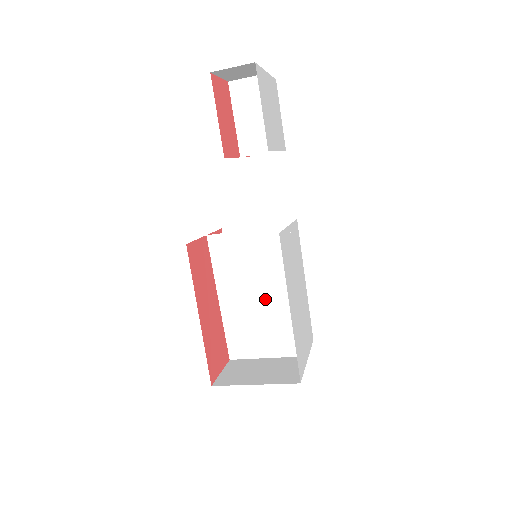
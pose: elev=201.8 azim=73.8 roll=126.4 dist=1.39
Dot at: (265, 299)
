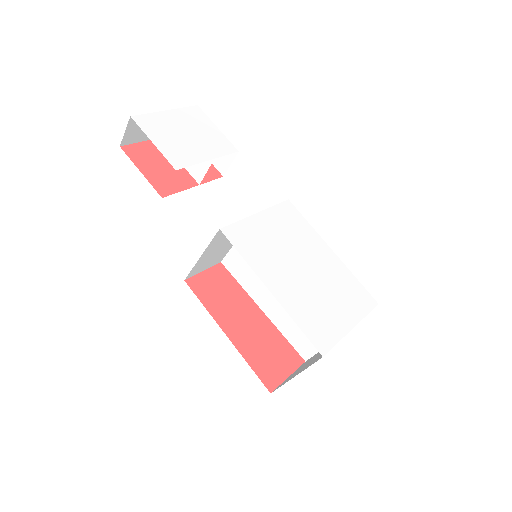
Dot at: occluded
